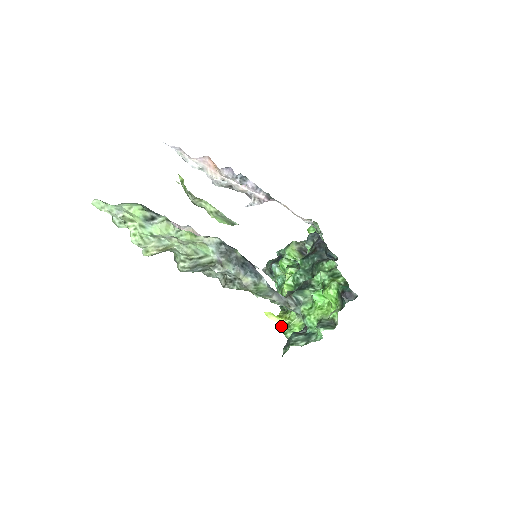
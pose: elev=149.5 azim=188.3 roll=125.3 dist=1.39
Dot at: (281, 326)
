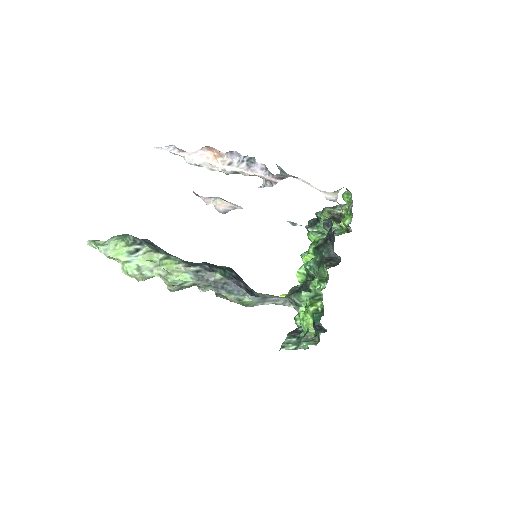
Dot at: occluded
